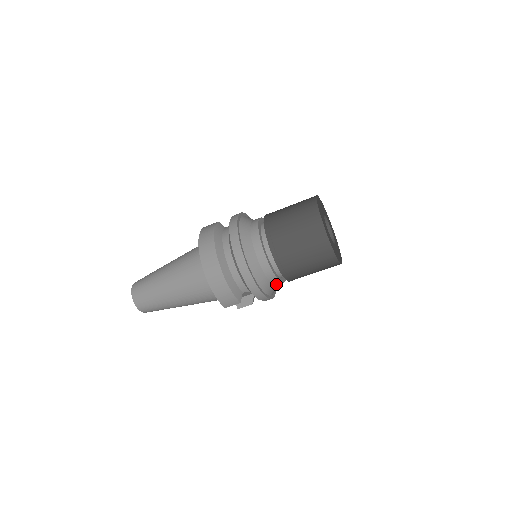
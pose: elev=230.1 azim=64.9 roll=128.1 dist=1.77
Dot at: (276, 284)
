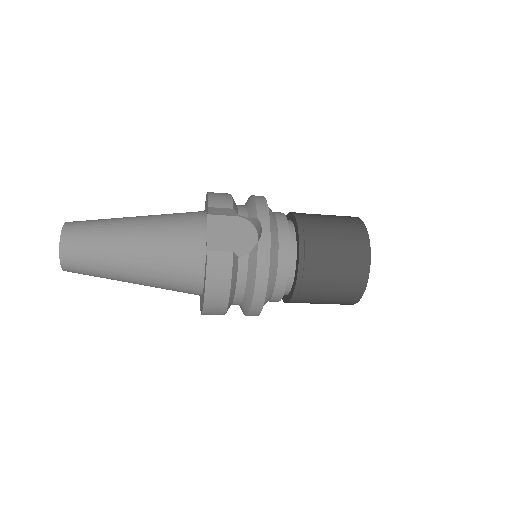
Dot at: occluded
